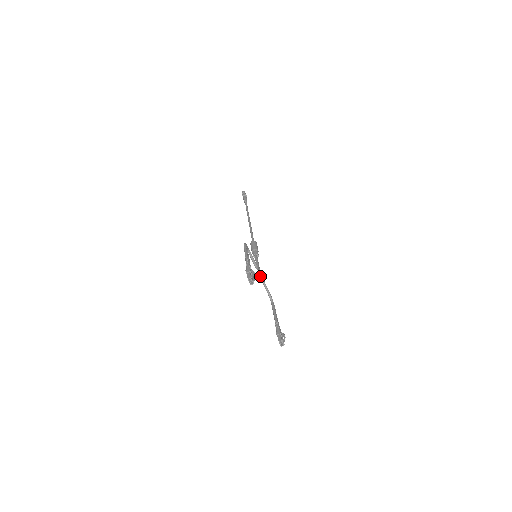
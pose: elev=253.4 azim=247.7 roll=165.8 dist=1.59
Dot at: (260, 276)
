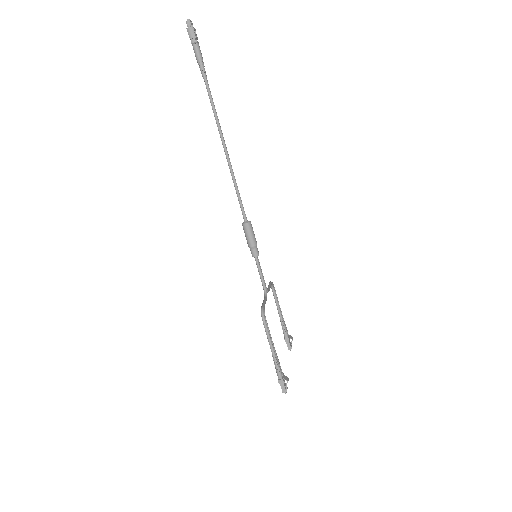
Dot at: occluded
